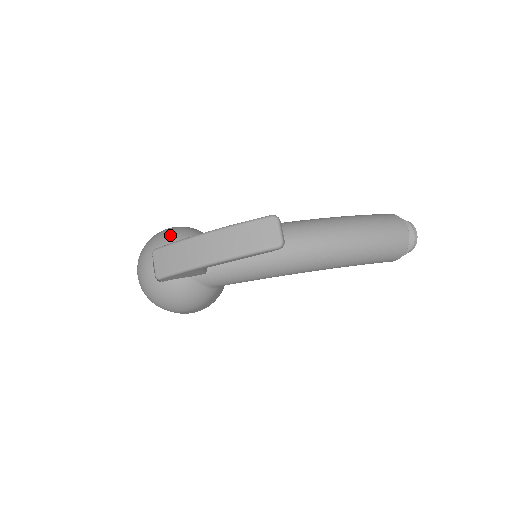
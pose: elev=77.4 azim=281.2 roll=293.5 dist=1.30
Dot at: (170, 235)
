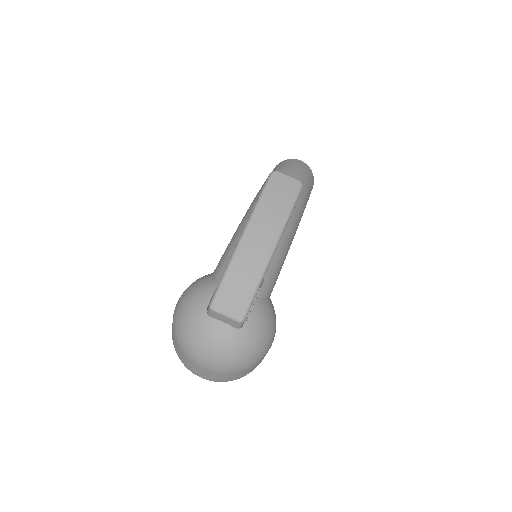
Dot at: (198, 291)
